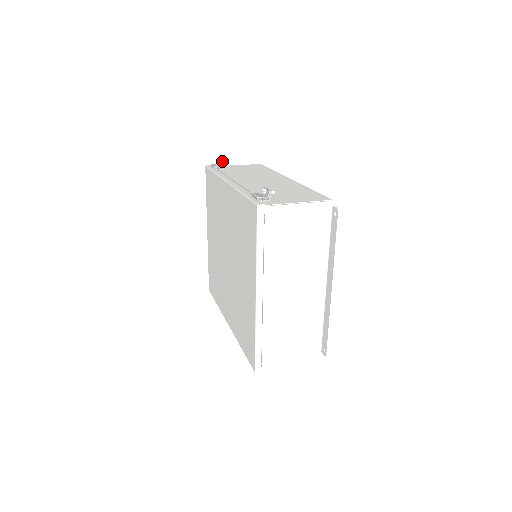
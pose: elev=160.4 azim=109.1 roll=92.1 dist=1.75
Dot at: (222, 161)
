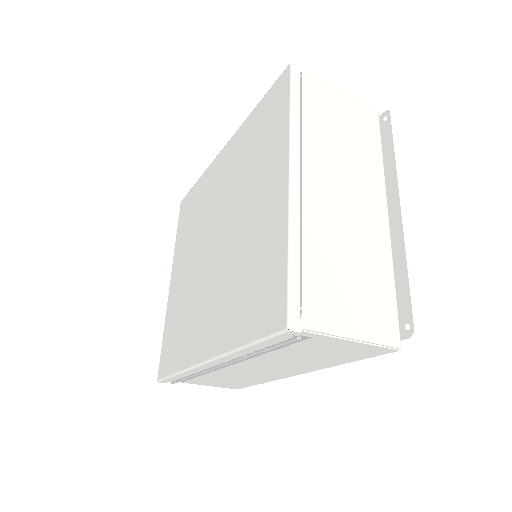
Dot at: occluded
